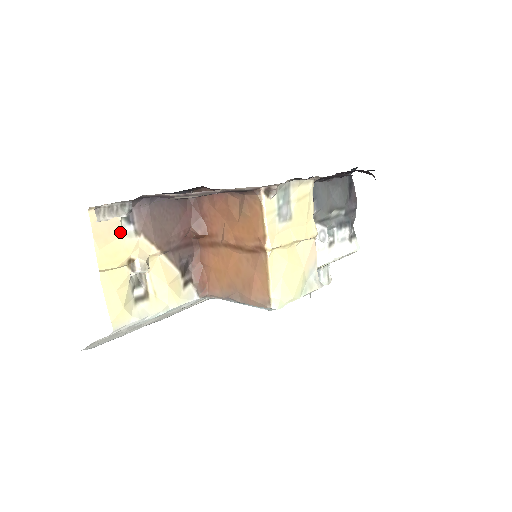
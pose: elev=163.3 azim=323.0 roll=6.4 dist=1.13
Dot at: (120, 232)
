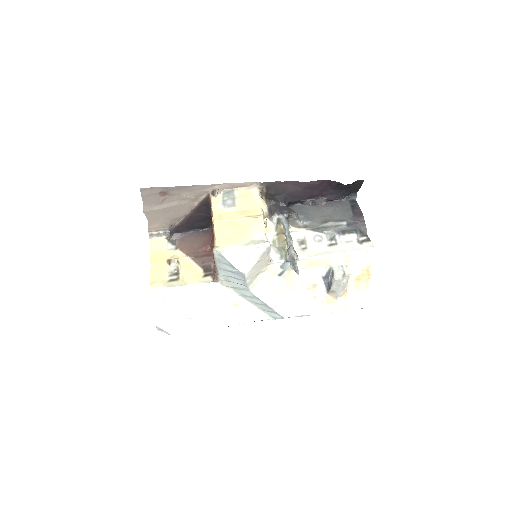
Dot at: (166, 248)
